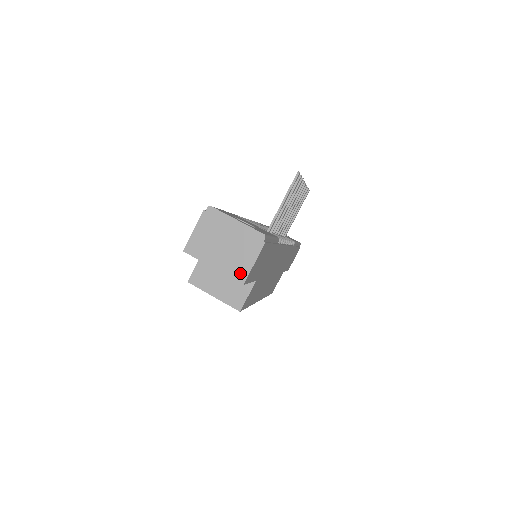
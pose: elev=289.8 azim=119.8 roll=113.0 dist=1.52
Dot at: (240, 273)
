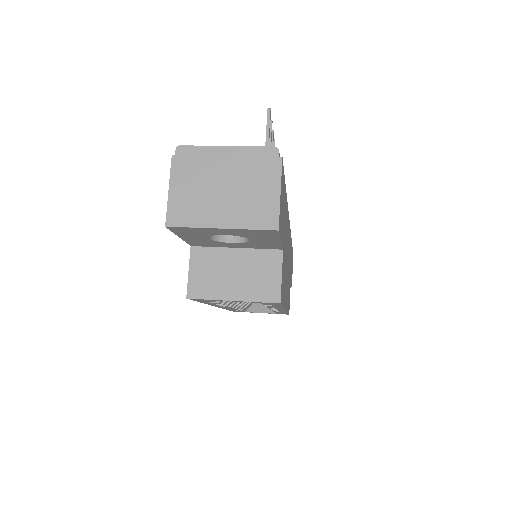
Dot at: (265, 216)
